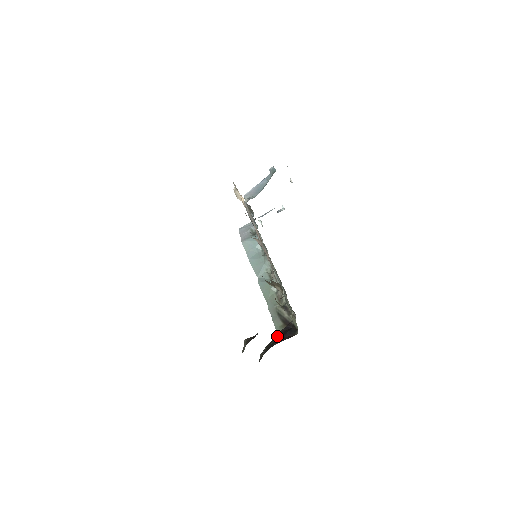
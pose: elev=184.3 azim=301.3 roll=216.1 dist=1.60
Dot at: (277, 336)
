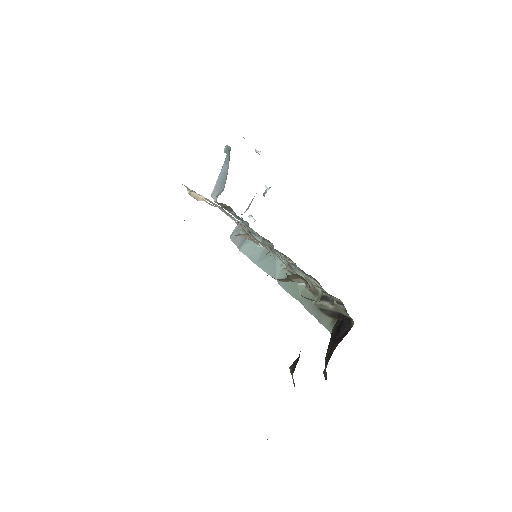
Dot at: (331, 339)
